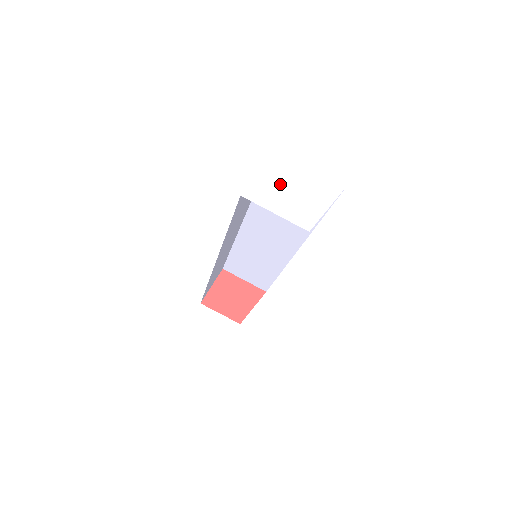
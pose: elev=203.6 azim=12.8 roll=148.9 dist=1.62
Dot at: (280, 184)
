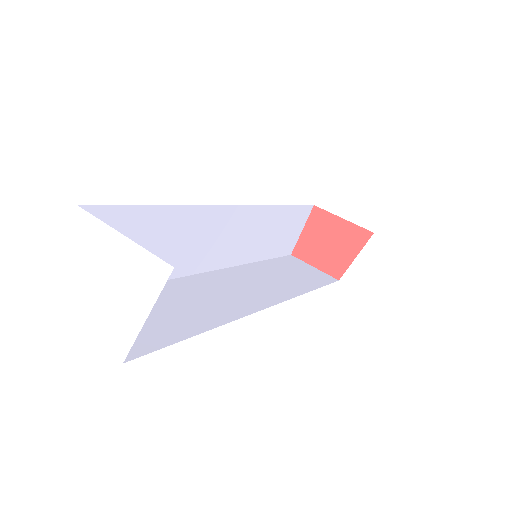
Dot at: (87, 279)
